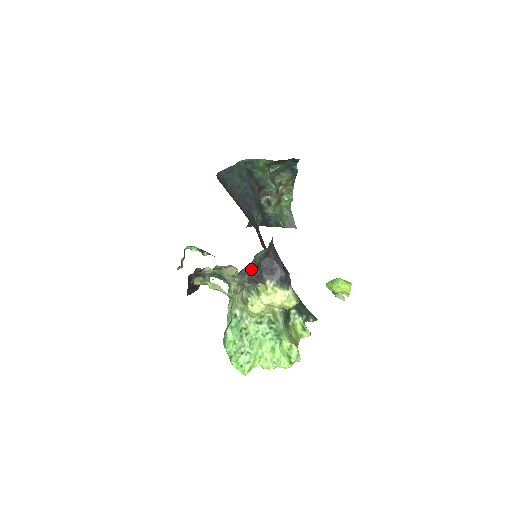
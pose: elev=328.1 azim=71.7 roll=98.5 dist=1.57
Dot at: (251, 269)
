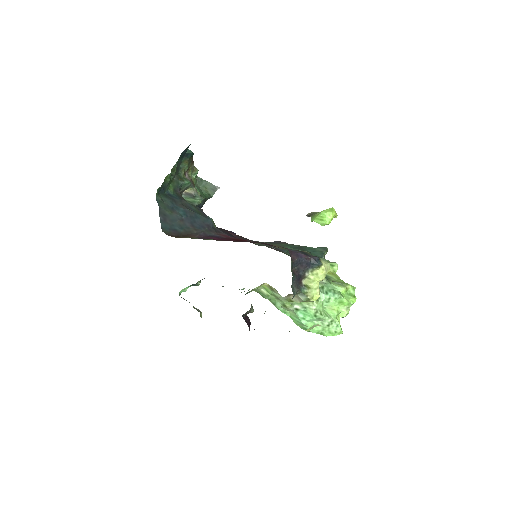
Dot at: (293, 281)
